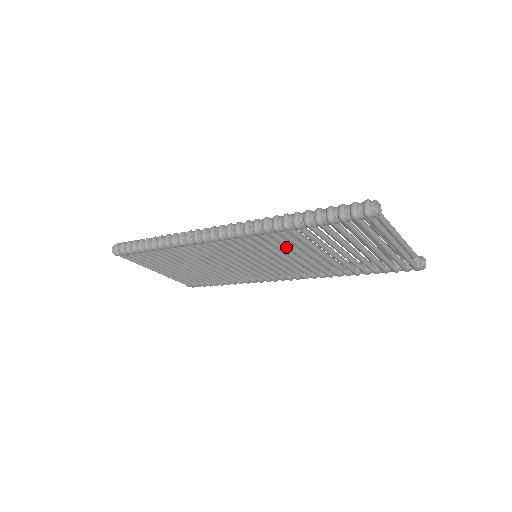
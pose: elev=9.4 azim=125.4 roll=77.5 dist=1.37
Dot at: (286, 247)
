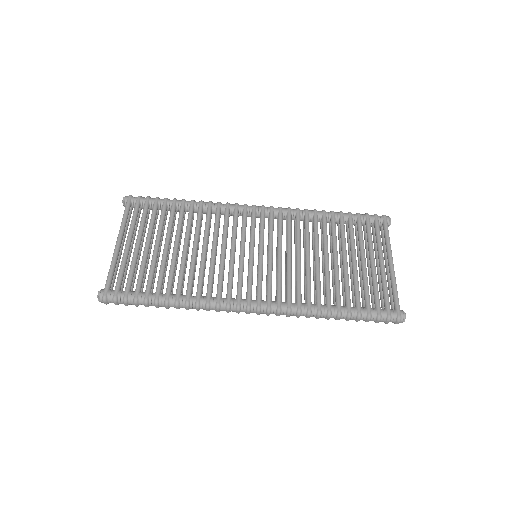
Dot at: occluded
